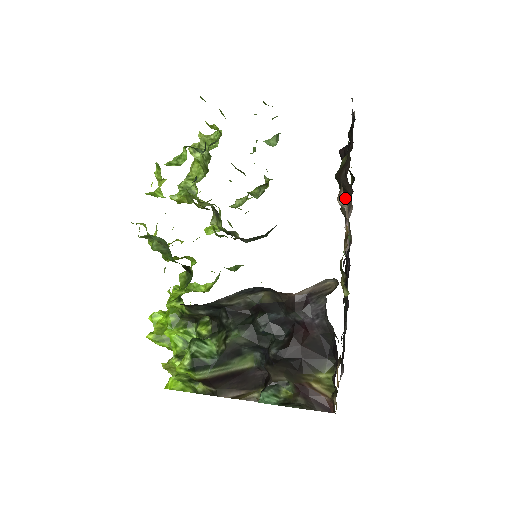
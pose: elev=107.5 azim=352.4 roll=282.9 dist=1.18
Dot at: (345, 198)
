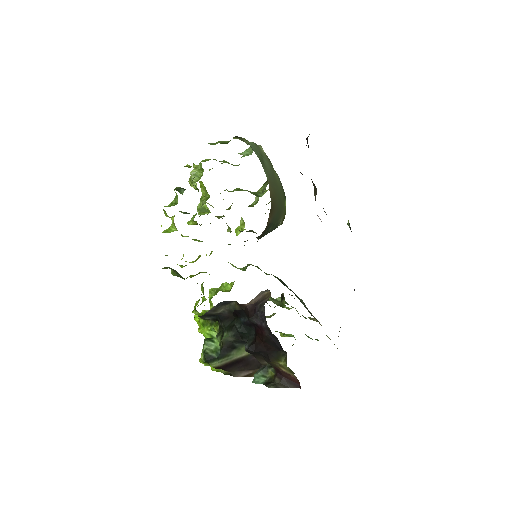
Dot at: (315, 187)
